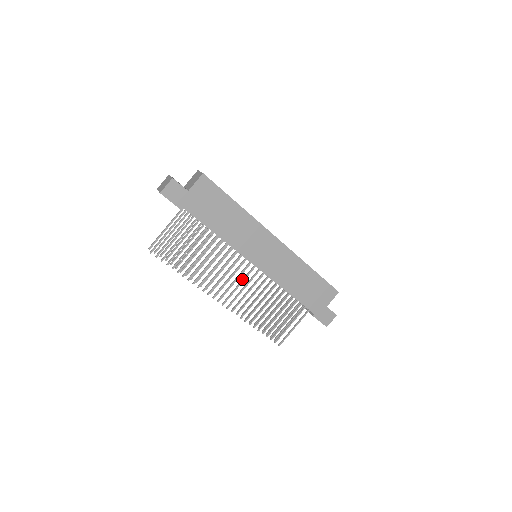
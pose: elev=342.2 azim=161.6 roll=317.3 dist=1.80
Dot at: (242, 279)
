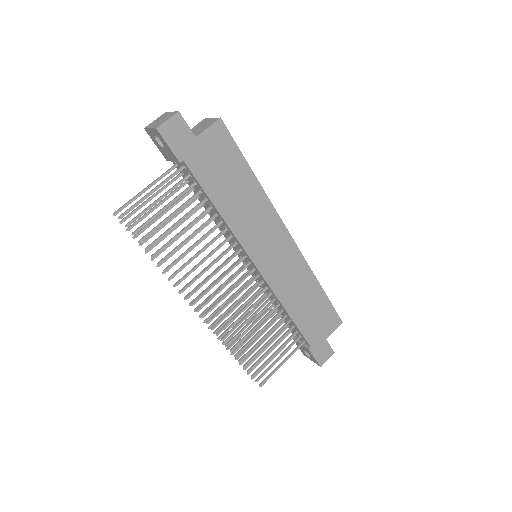
Dot at: (235, 284)
